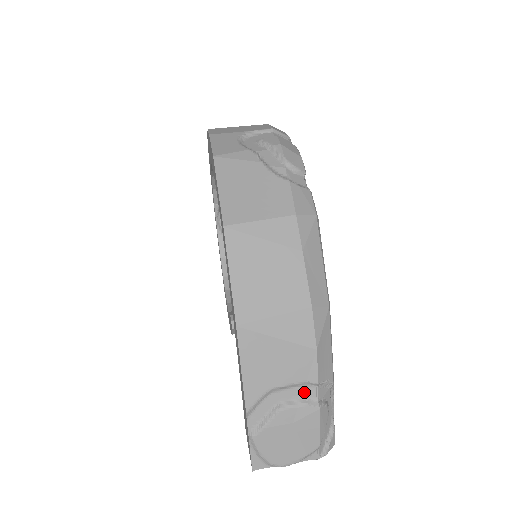
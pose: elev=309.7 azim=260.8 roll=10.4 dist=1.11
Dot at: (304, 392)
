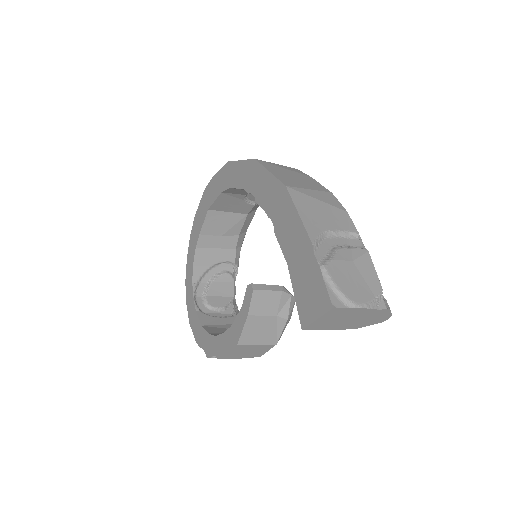
Dot at: (350, 242)
